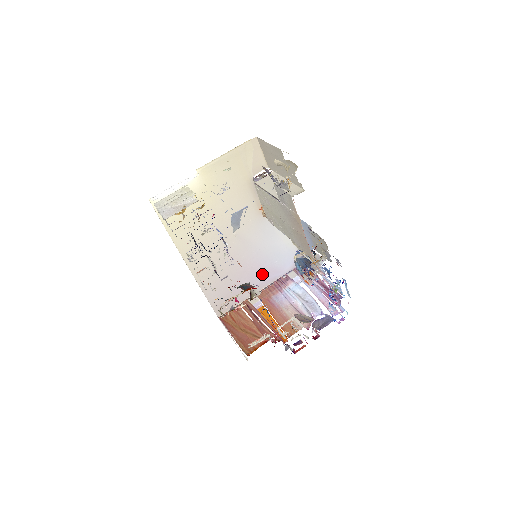
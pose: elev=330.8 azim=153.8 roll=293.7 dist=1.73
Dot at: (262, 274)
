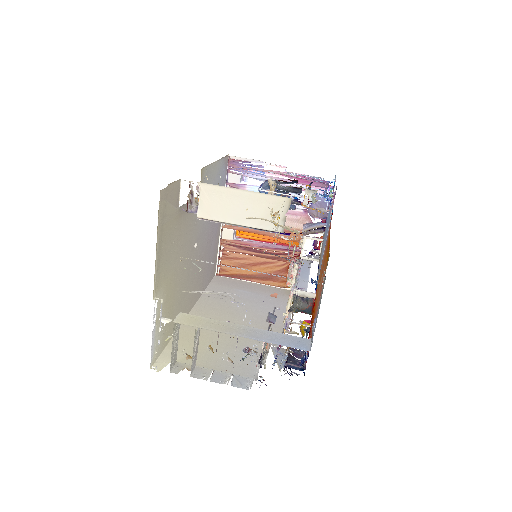
Dot at: occluded
